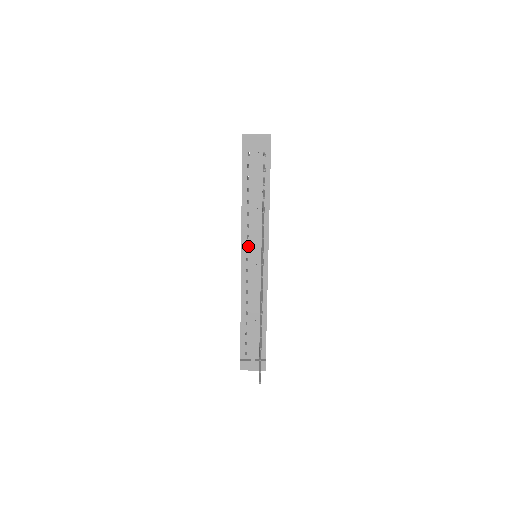
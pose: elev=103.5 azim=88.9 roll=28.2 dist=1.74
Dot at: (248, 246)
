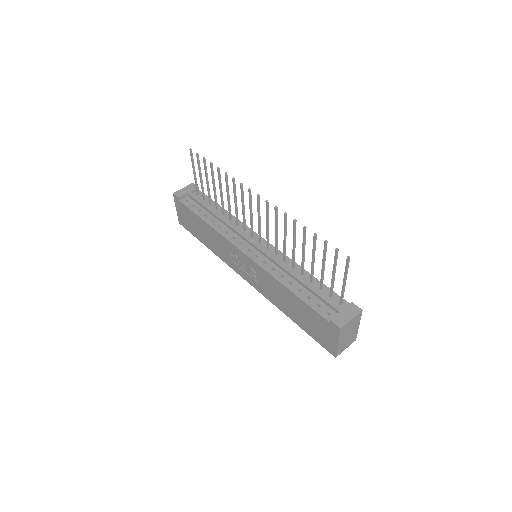
Dot at: (240, 242)
